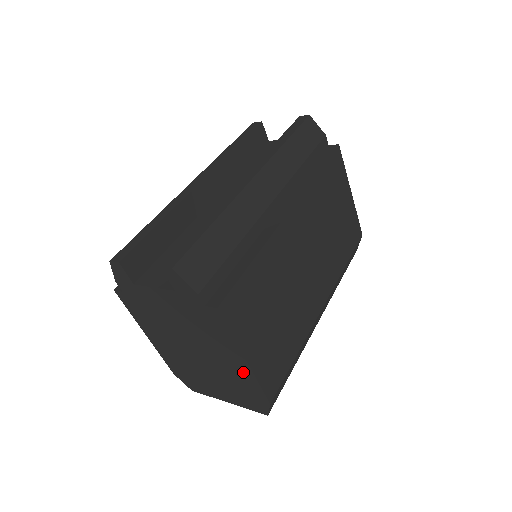
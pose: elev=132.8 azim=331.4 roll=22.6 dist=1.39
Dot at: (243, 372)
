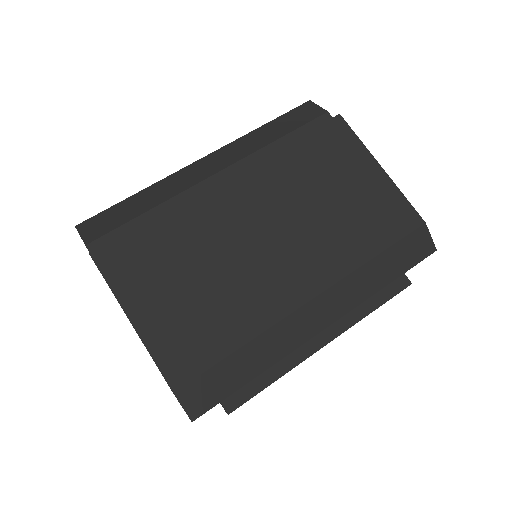
Dot at: occluded
